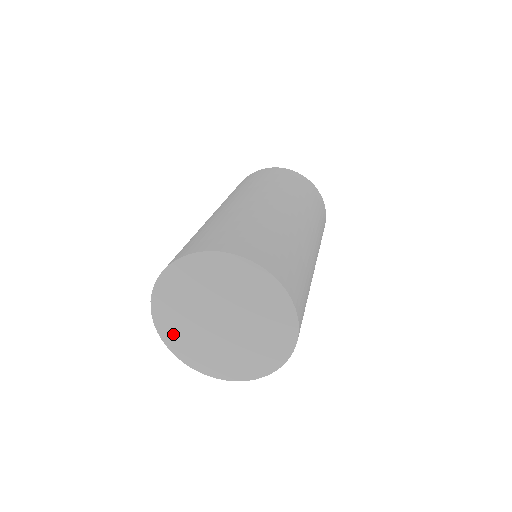
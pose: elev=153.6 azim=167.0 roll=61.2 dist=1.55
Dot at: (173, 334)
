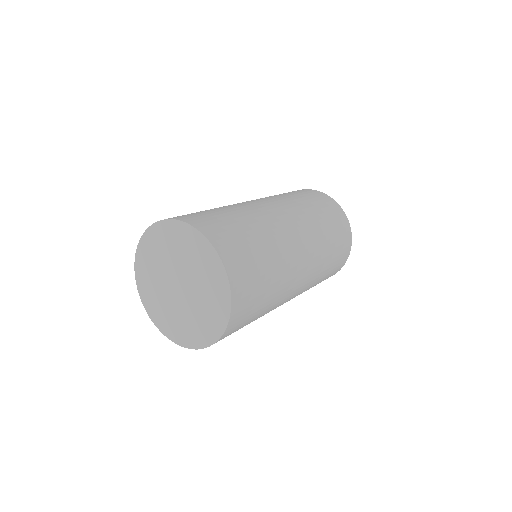
Dot at: (144, 263)
